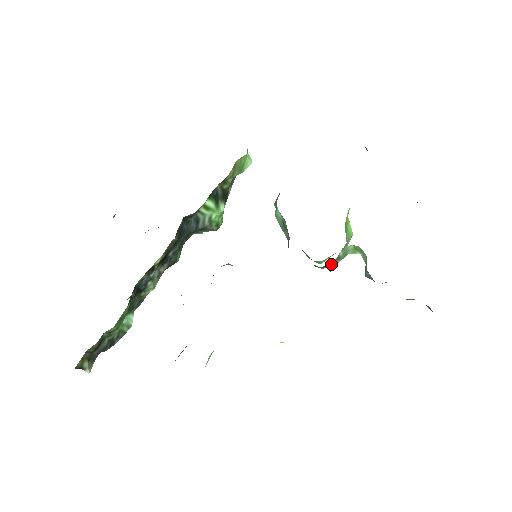
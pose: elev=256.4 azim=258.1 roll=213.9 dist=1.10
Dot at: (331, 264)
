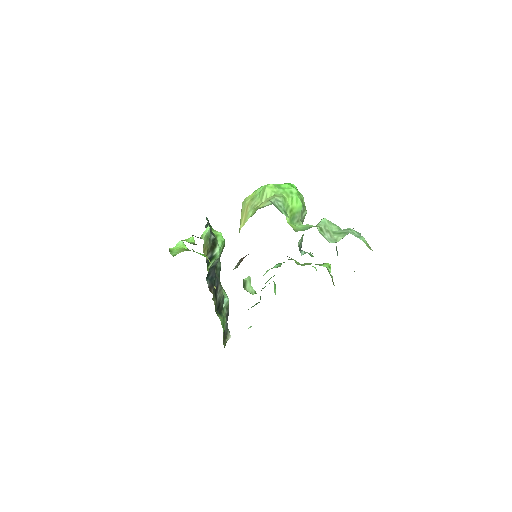
Dot at: occluded
